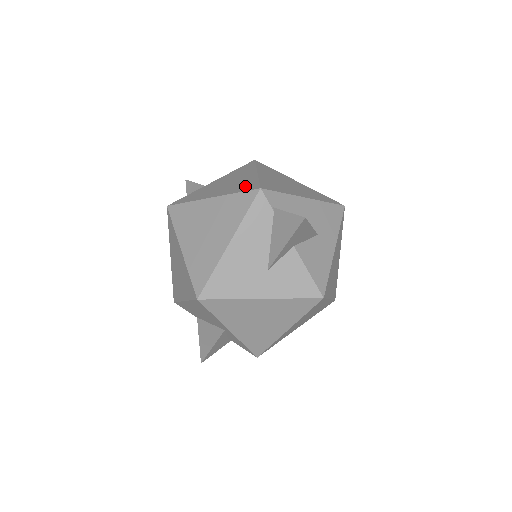
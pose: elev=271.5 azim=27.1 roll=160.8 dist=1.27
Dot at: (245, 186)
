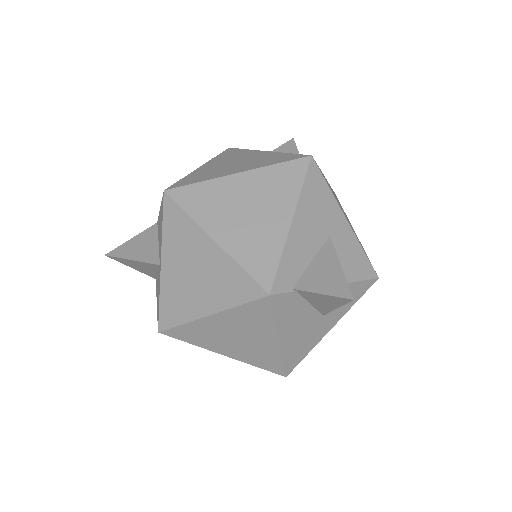
Dot at: (236, 287)
